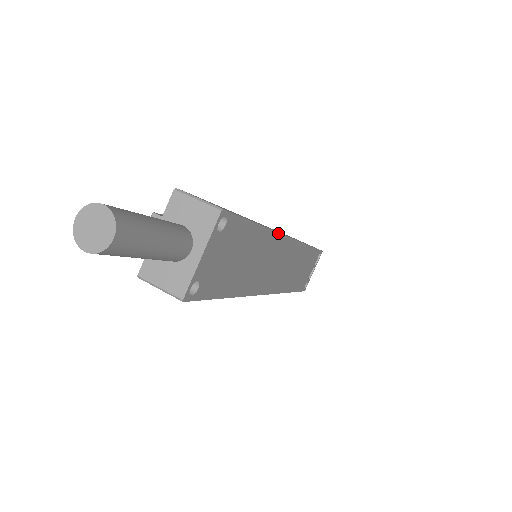
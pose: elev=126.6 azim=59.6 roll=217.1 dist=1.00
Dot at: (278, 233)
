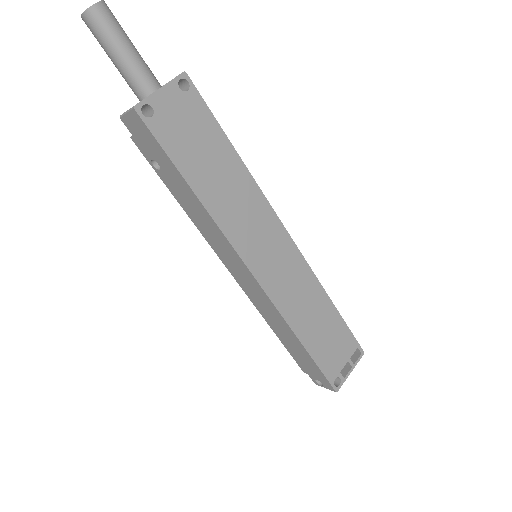
Dot at: (262, 193)
